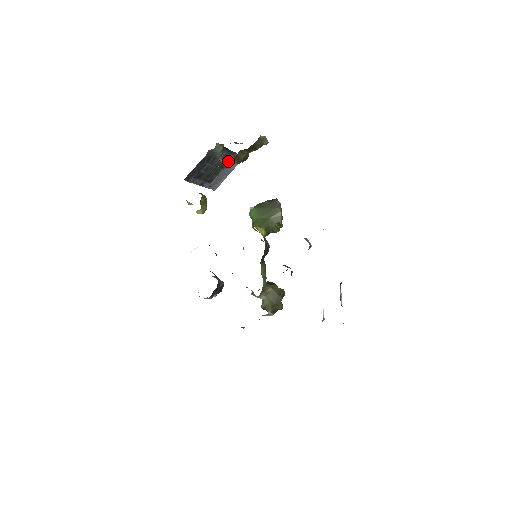
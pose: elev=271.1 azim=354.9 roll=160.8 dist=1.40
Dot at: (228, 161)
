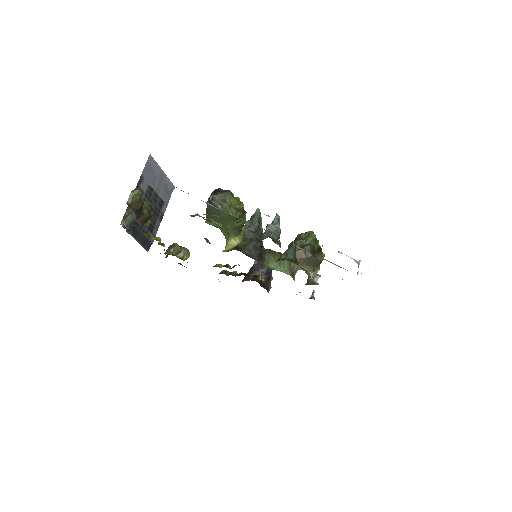
Dot at: (145, 226)
